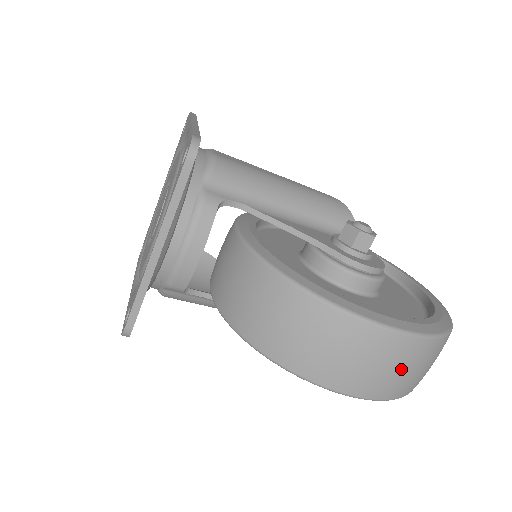
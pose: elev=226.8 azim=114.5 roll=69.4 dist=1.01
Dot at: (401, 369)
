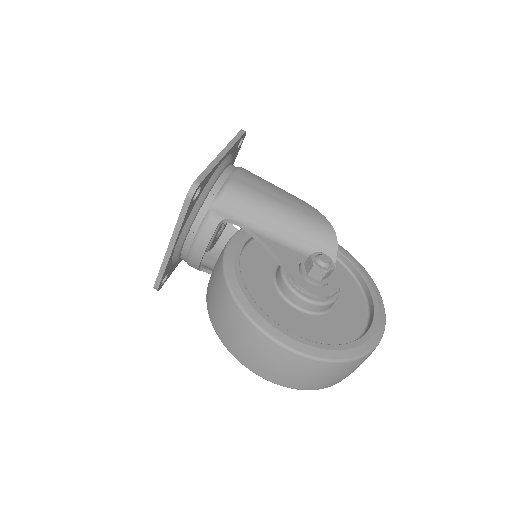
Dot at: (297, 373)
